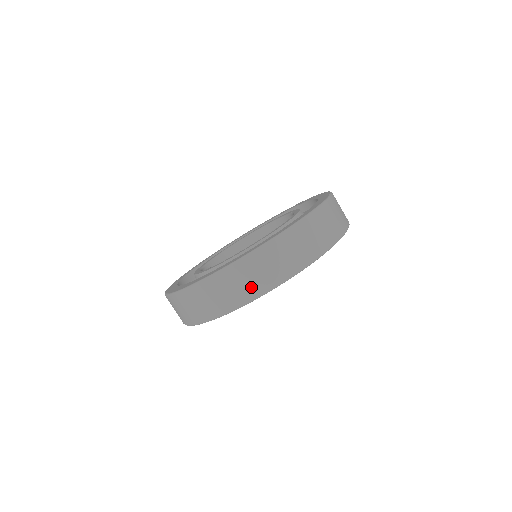
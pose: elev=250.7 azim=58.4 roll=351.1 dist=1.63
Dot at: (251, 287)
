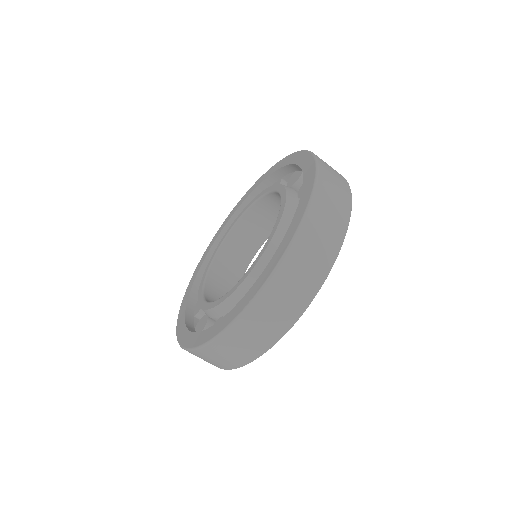
Dot at: (337, 218)
